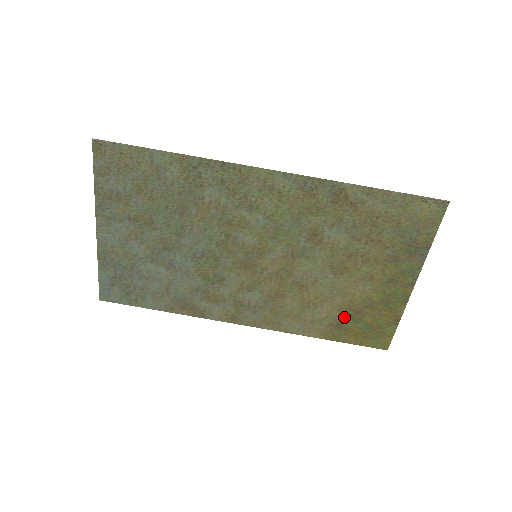
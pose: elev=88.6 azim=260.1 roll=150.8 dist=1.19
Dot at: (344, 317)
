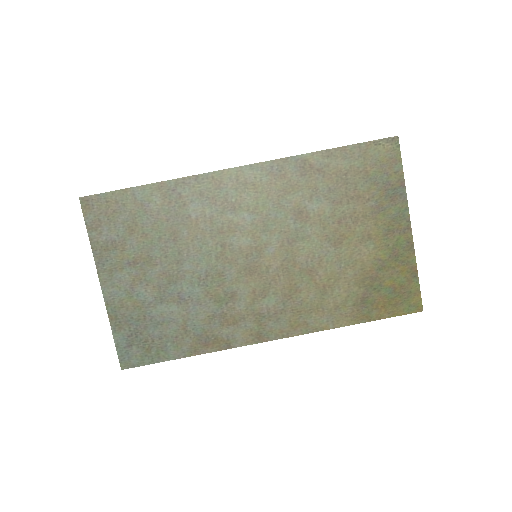
Dot at: (364, 290)
